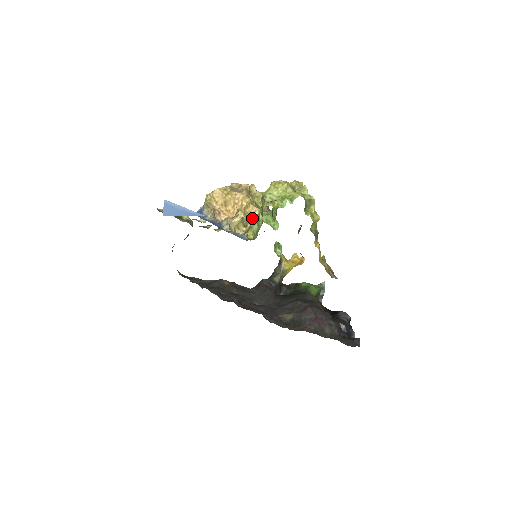
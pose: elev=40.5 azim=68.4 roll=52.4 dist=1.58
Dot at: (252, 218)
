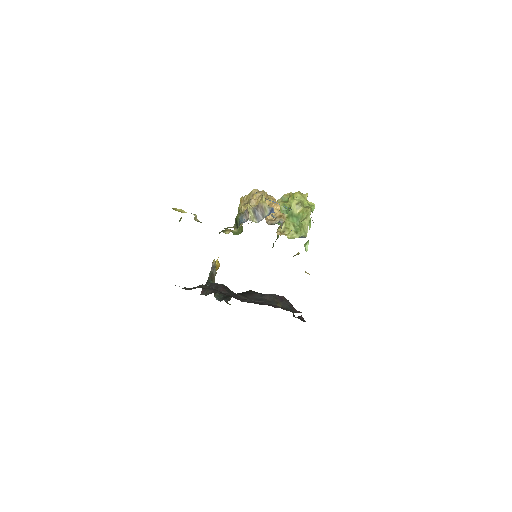
Dot at: occluded
